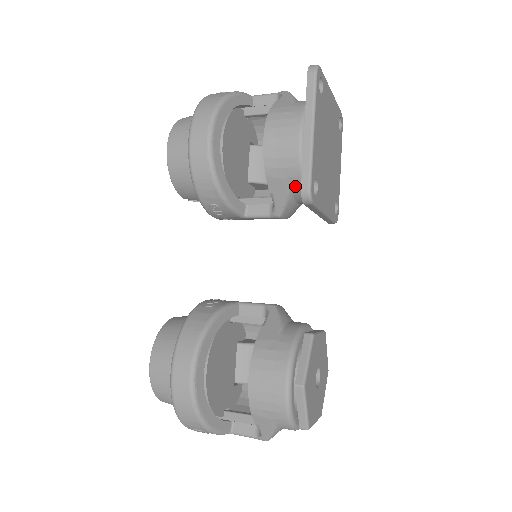
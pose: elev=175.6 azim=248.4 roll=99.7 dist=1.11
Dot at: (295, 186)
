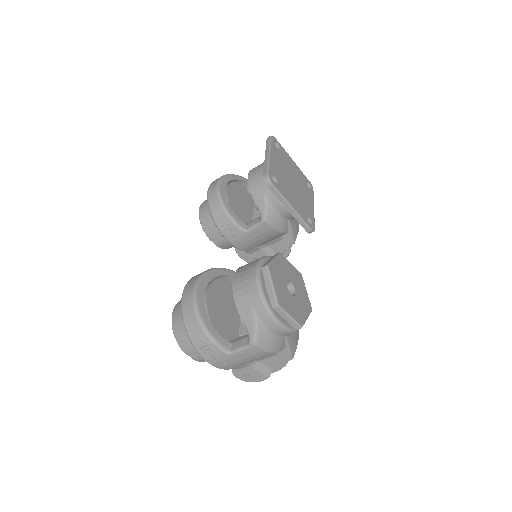
Dot at: (268, 193)
